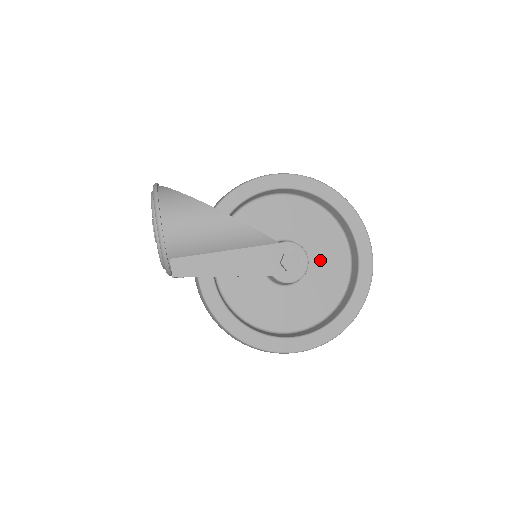
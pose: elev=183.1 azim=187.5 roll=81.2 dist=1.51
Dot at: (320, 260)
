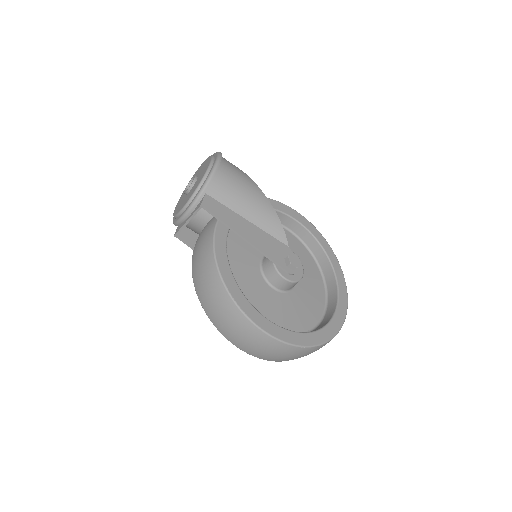
Dot at: (304, 291)
